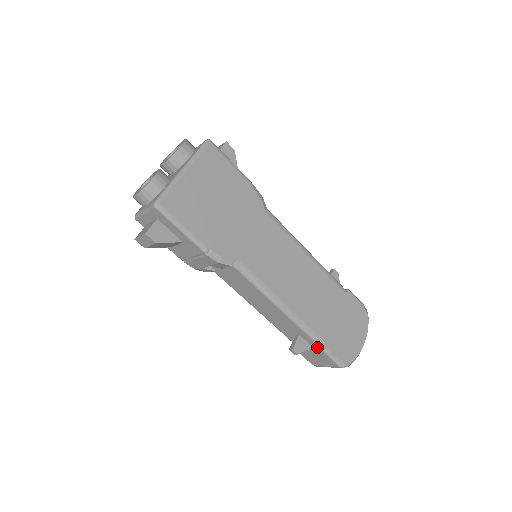
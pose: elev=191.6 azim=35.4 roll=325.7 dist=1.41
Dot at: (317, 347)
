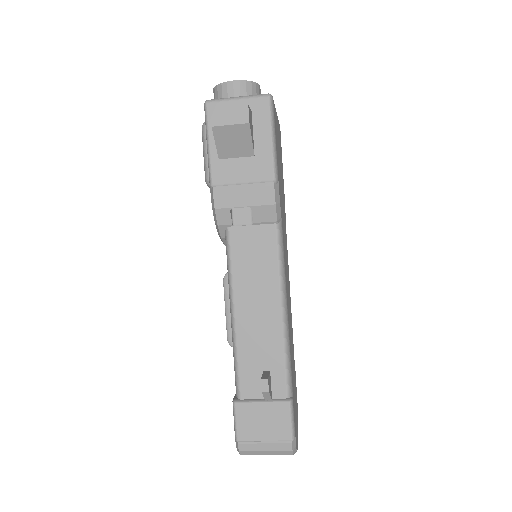
Dot at: (283, 399)
